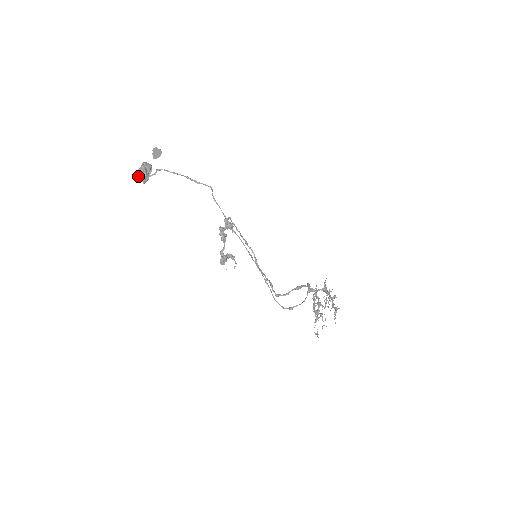
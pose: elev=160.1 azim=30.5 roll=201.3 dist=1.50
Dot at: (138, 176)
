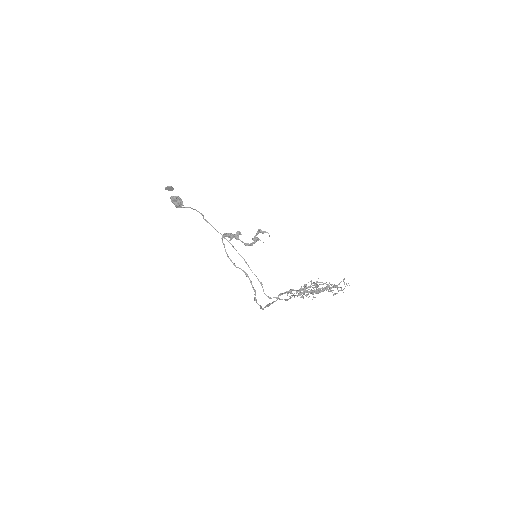
Dot at: occluded
